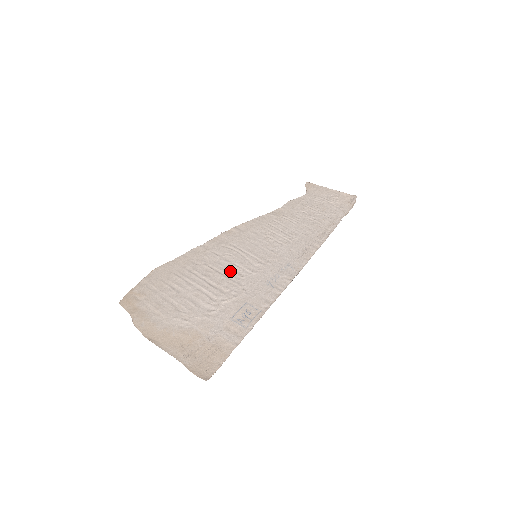
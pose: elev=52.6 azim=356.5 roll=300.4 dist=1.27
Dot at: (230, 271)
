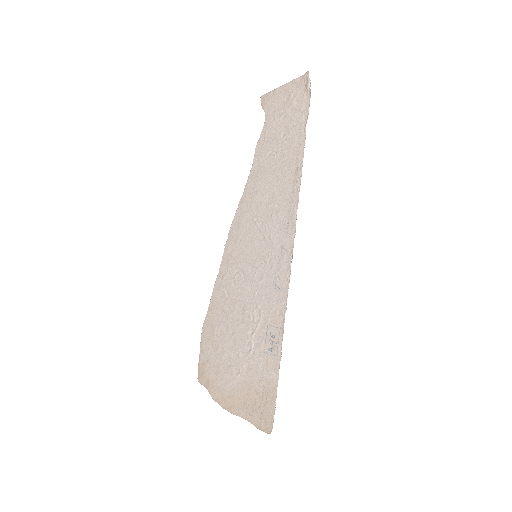
Dot at: (245, 293)
